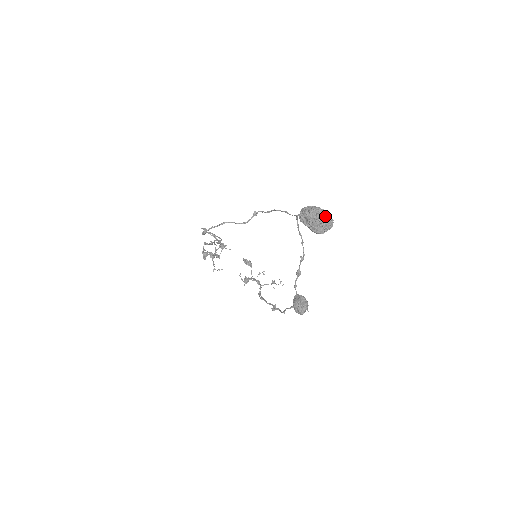
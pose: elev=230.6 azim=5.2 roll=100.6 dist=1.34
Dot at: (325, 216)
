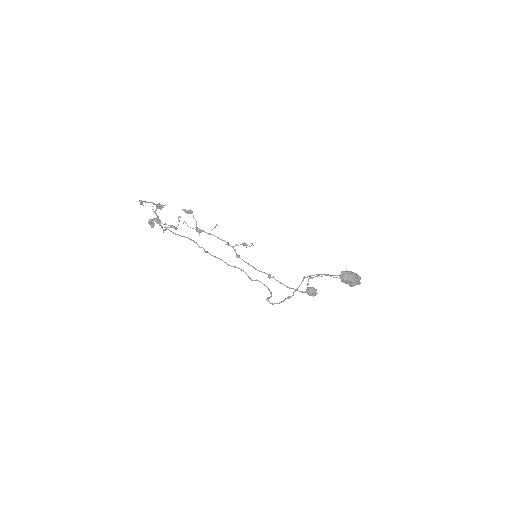
Dot at: occluded
